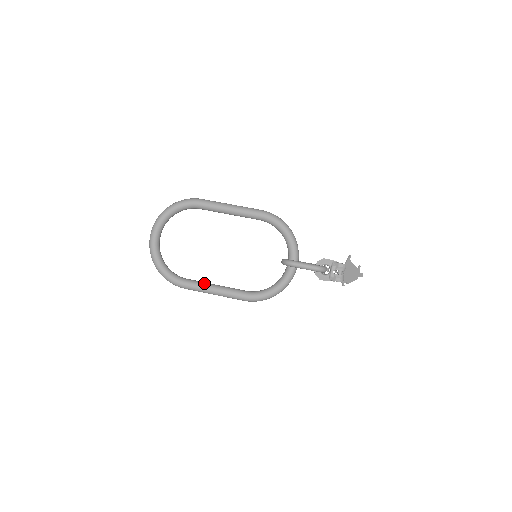
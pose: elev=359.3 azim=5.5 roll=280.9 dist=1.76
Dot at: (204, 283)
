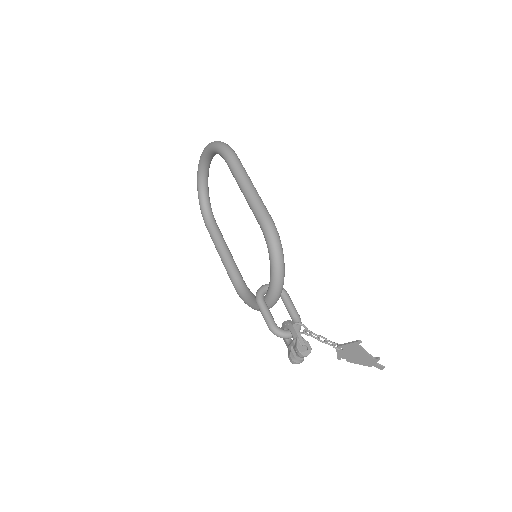
Dot at: (218, 240)
